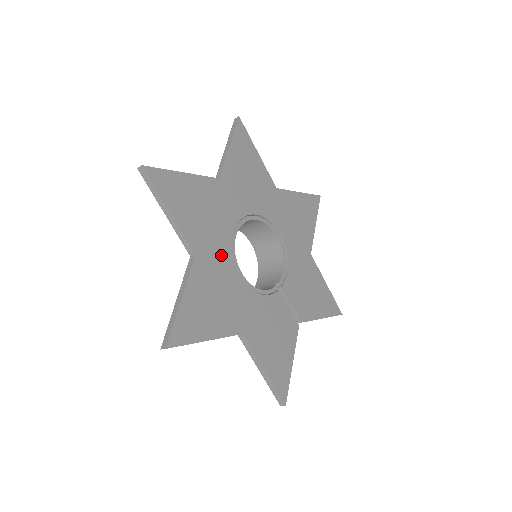
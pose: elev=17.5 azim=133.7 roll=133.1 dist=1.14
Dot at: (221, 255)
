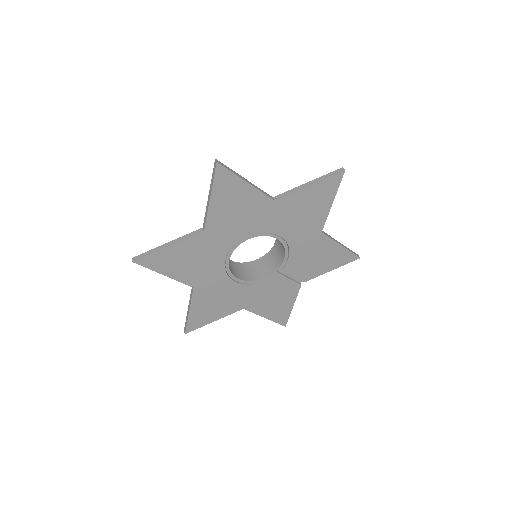
Dot at: (216, 278)
